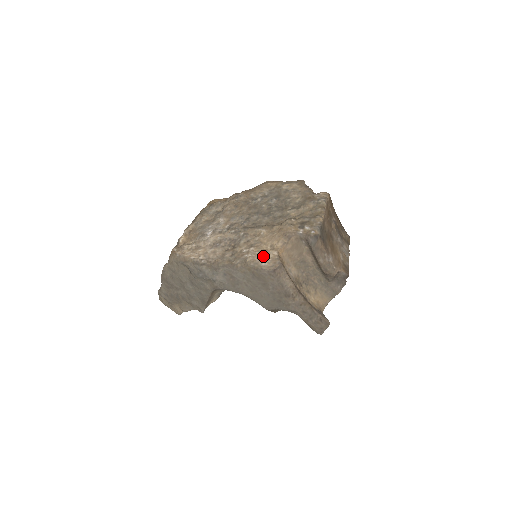
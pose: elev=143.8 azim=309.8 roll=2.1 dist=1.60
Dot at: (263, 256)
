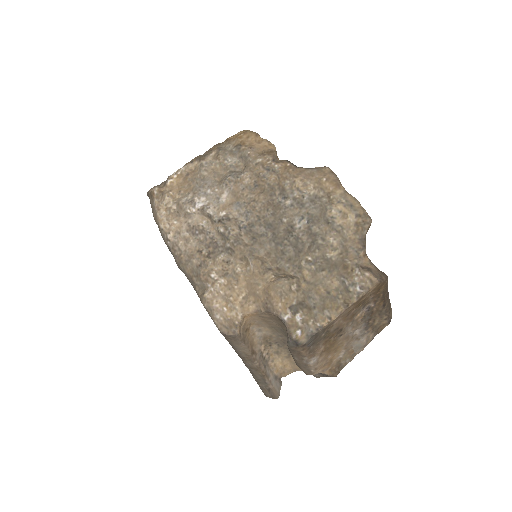
Dot at: (226, 303)
